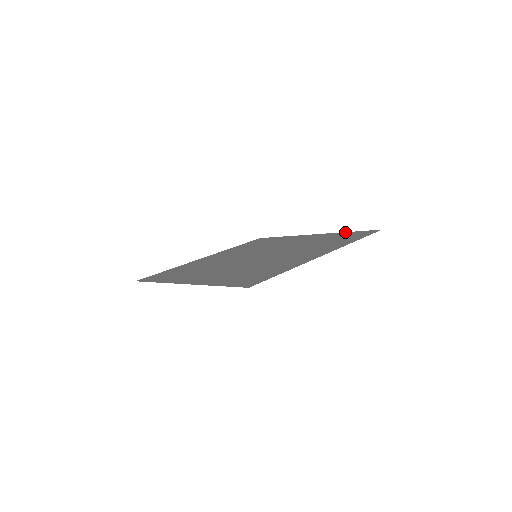
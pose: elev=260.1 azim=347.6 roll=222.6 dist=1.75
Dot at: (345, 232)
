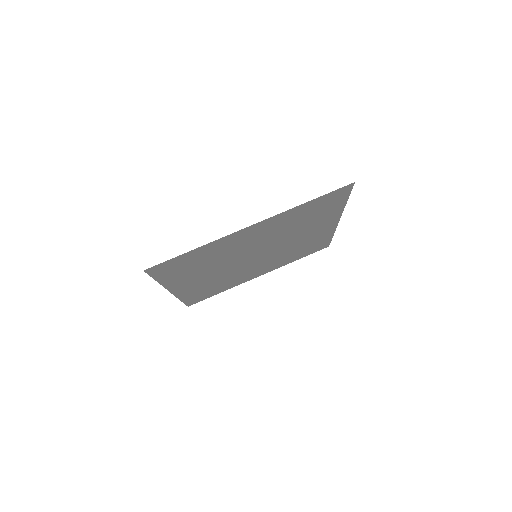
Dot at: (344, 203)
